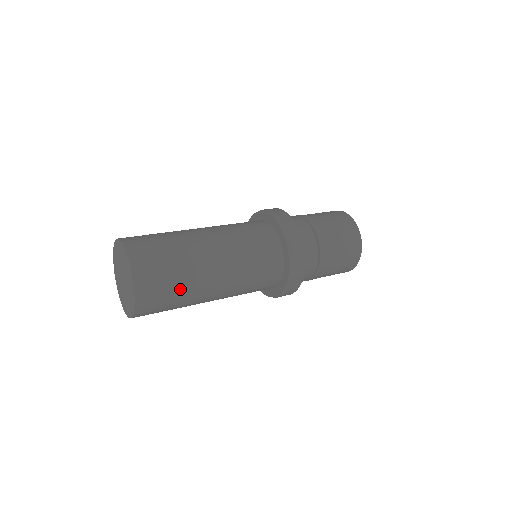
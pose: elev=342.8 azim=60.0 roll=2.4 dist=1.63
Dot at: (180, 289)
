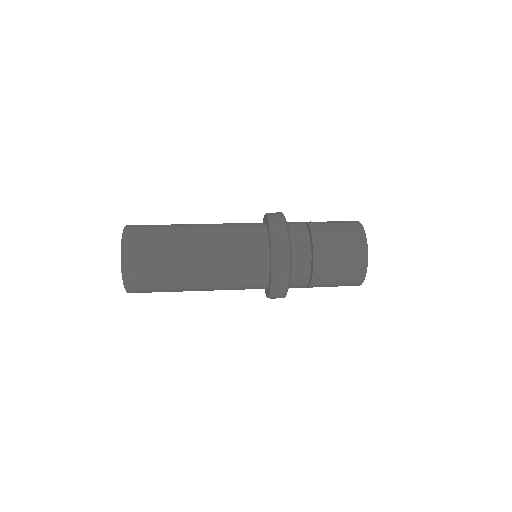
Dot at: (163, 275)
